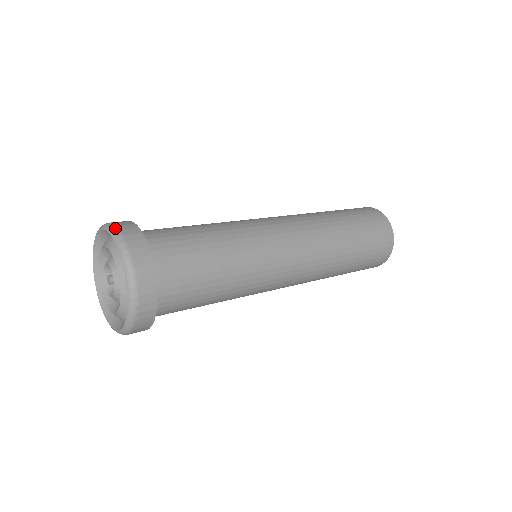
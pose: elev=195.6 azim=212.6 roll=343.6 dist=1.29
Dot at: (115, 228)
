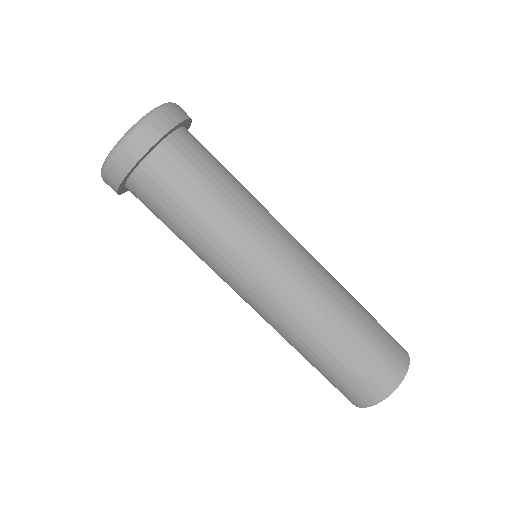
Dot at: (144, 121)
